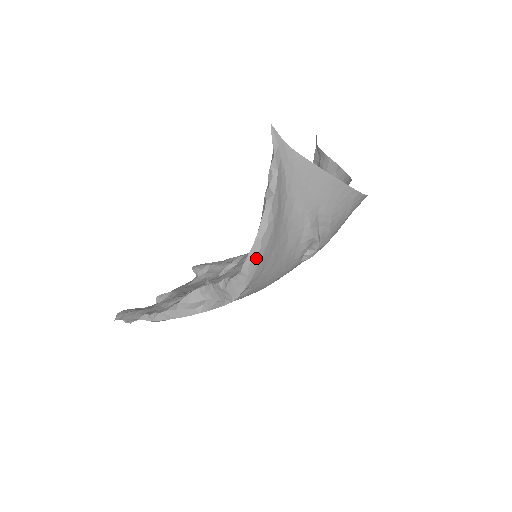
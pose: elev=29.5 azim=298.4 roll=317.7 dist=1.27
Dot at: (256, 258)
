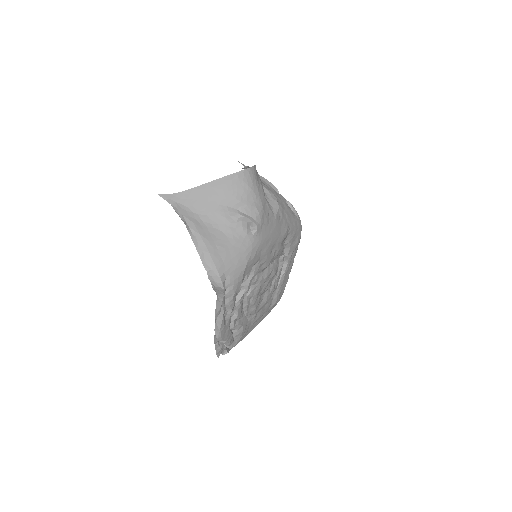
Dot at: (206, 257)
